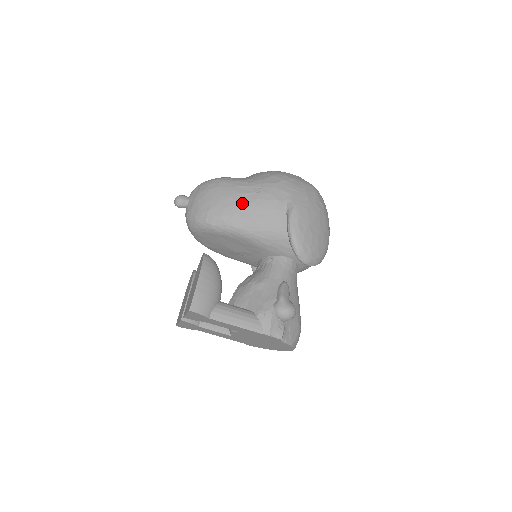
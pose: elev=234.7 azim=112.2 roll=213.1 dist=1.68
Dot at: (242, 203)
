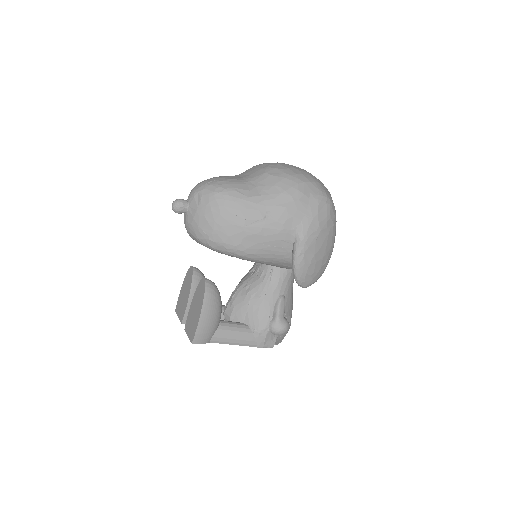
Dot at: (248, 232)
